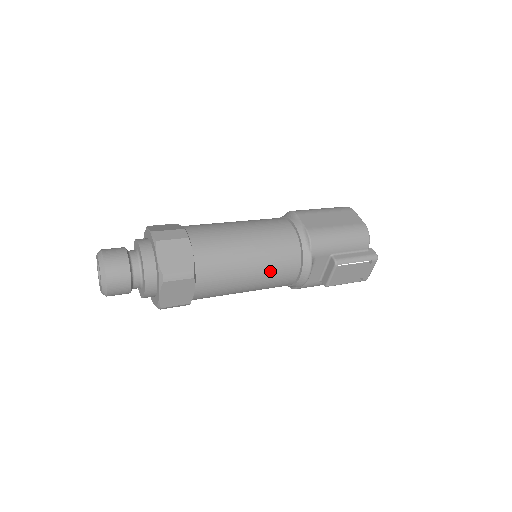
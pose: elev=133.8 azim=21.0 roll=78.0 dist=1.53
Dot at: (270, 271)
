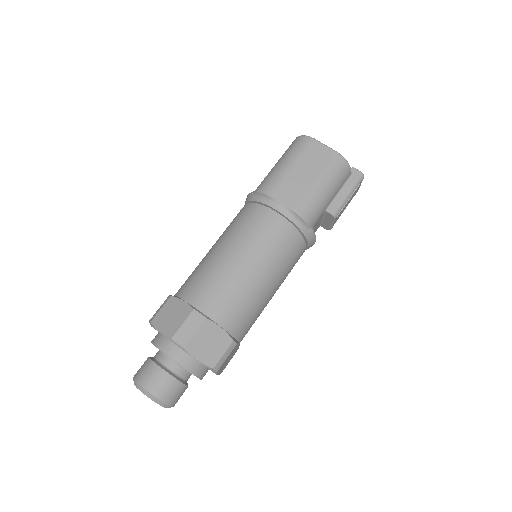
Dot at: (286, 272)
